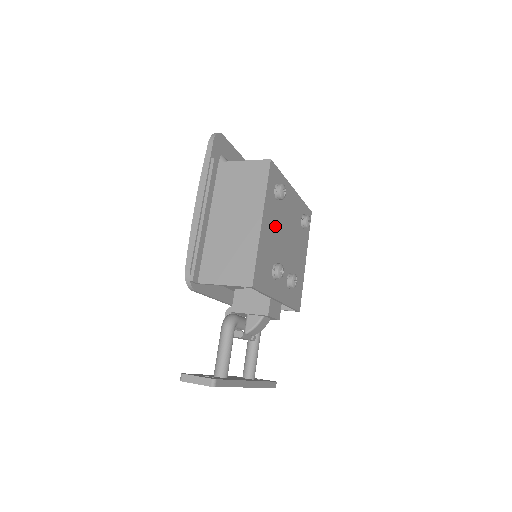
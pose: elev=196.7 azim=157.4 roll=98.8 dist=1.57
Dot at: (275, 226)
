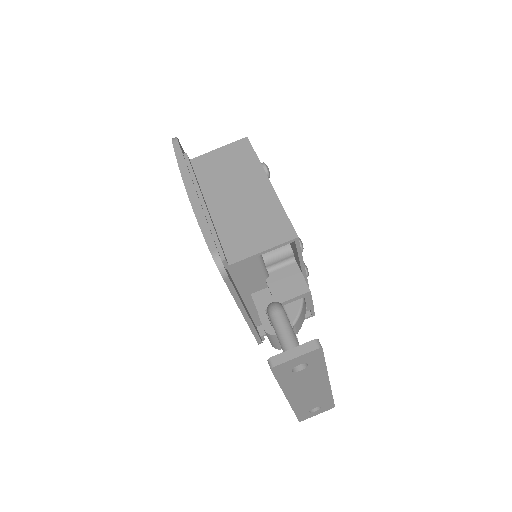
Dot at: occluded
